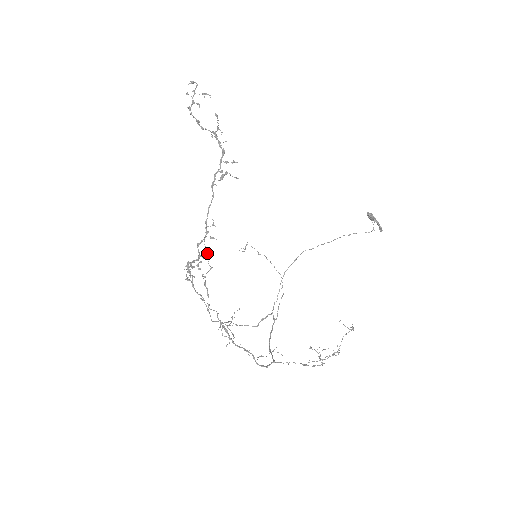
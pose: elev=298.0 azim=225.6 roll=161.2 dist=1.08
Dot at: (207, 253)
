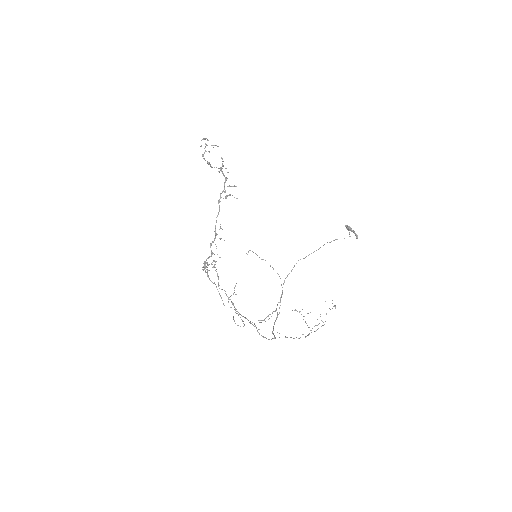
Dot at: occluded
